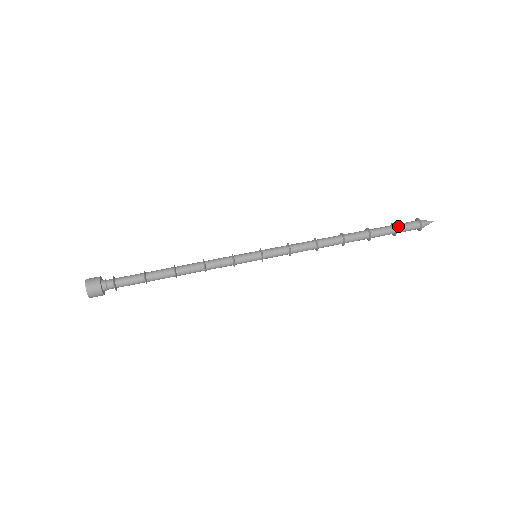
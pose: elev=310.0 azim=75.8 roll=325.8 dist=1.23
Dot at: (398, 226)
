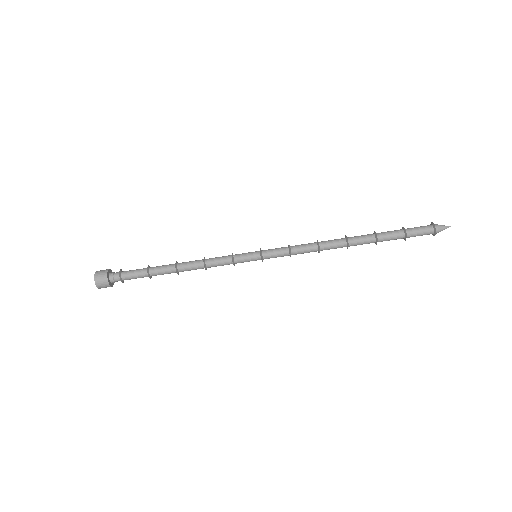
Dot at: (409, 237)
